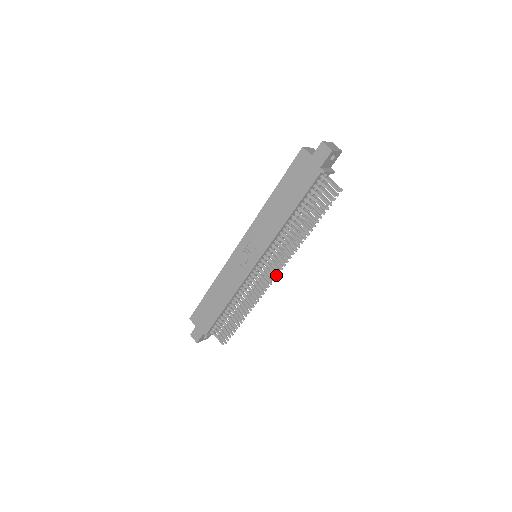
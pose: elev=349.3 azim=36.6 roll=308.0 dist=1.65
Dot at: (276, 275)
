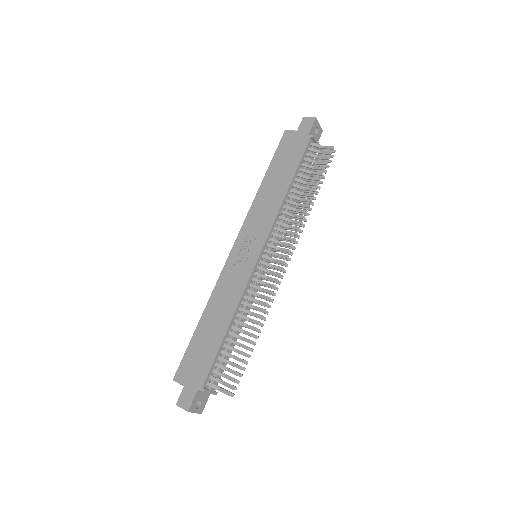
Dot at: (286, 263)
